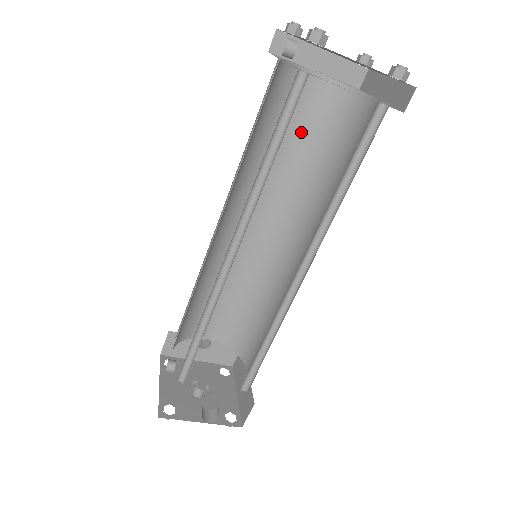
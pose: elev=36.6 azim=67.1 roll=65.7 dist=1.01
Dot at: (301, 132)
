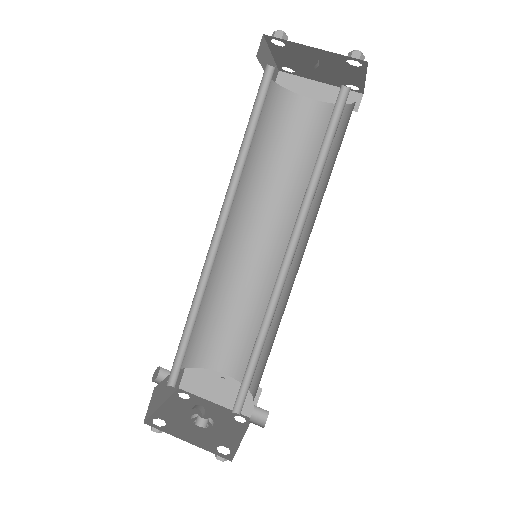
Dot at: occluded
